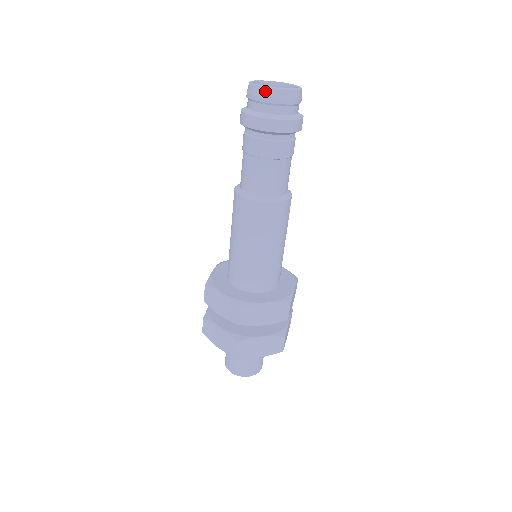
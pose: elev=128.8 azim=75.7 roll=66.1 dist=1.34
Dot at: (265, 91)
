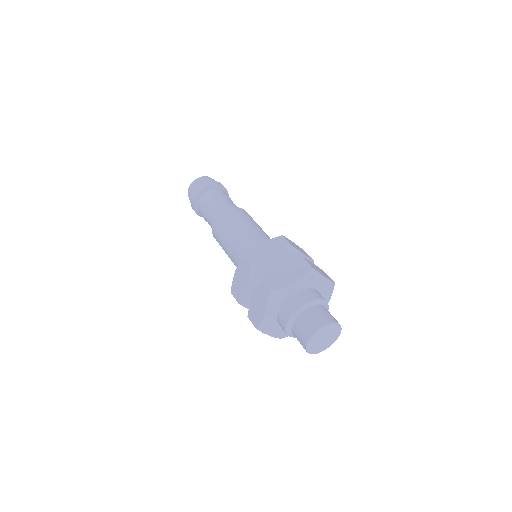
Dot at: (204, 177)
